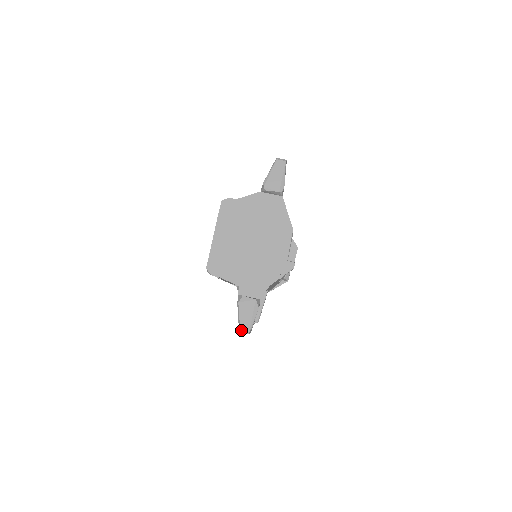
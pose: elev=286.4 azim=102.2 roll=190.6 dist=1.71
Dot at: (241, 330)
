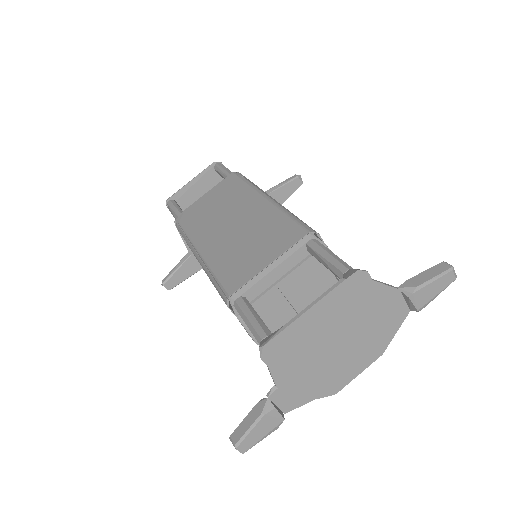
Dot at: (239, 447)
